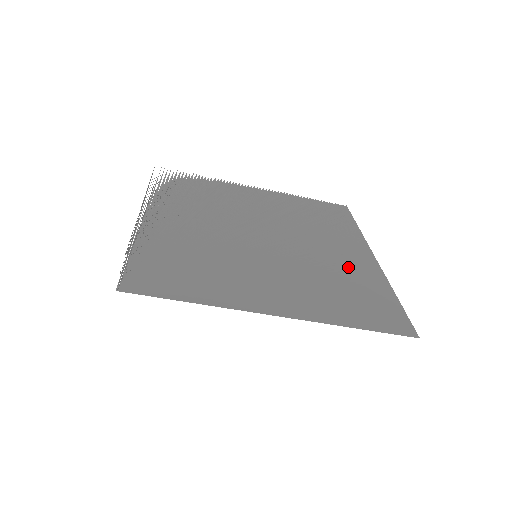
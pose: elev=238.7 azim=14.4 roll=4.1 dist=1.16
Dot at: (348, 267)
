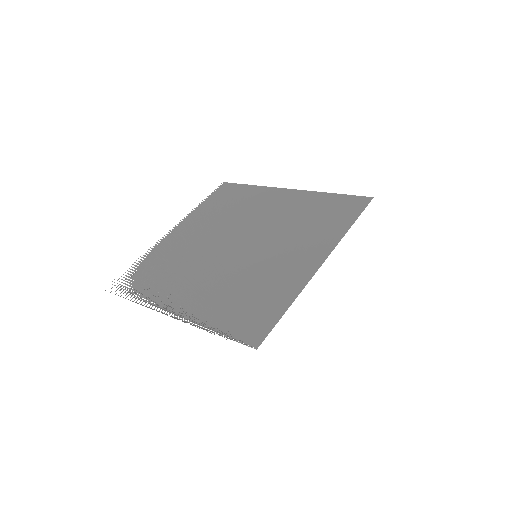
Dot at: (293, 207)
